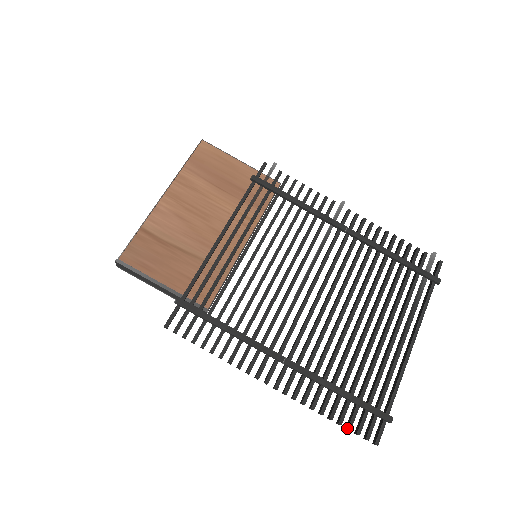
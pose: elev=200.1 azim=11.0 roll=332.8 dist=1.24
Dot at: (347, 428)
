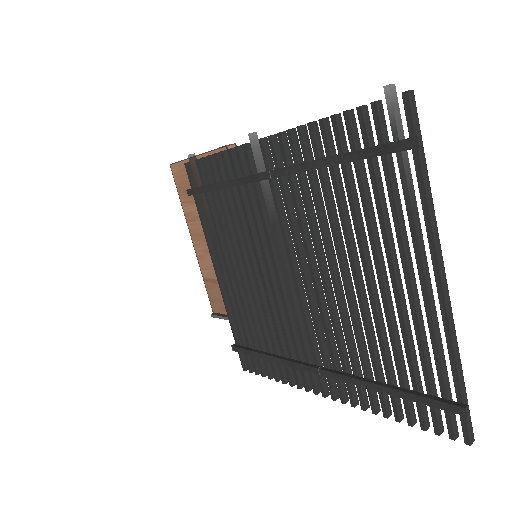
Dot at: occluded
